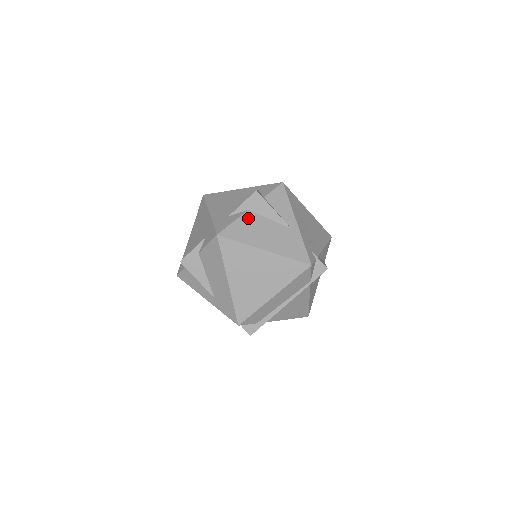
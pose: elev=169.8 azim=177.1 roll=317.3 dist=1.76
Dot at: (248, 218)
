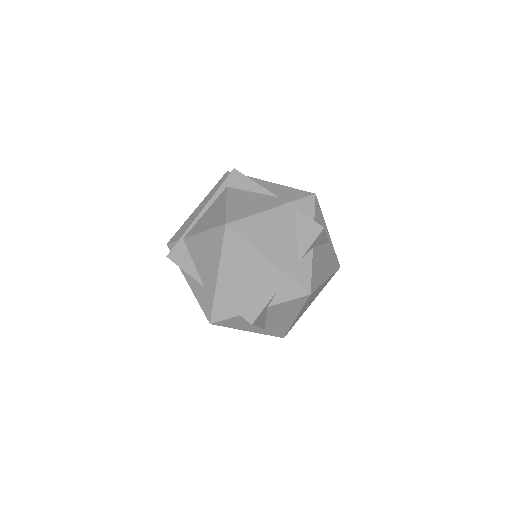
Dot at: (315, 257)
